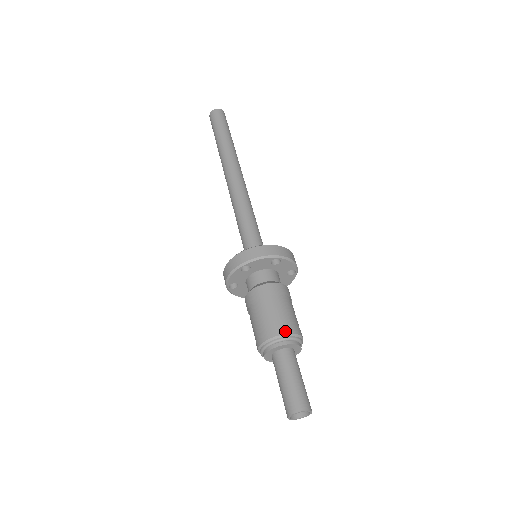
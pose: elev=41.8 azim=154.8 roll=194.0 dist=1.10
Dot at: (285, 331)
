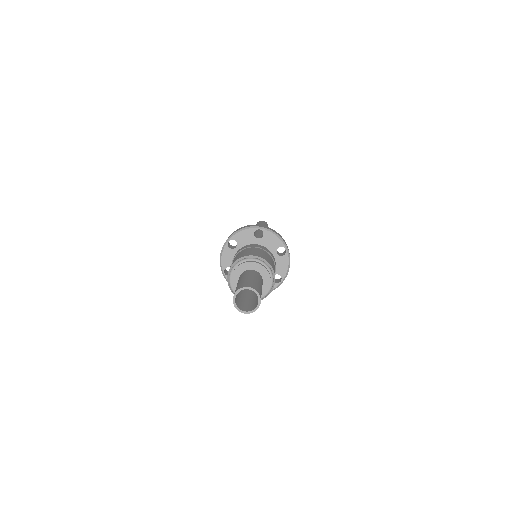
Dot at: (271, 264)
